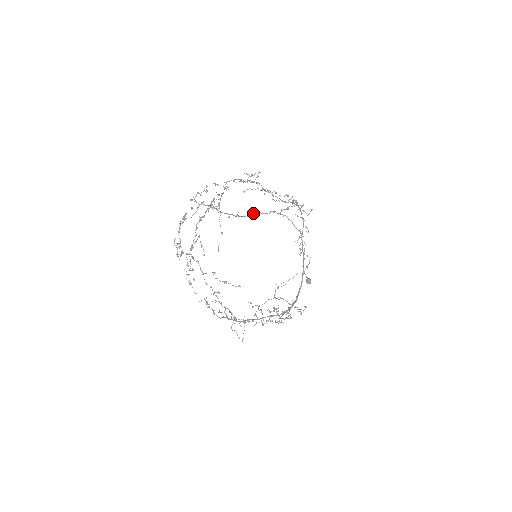
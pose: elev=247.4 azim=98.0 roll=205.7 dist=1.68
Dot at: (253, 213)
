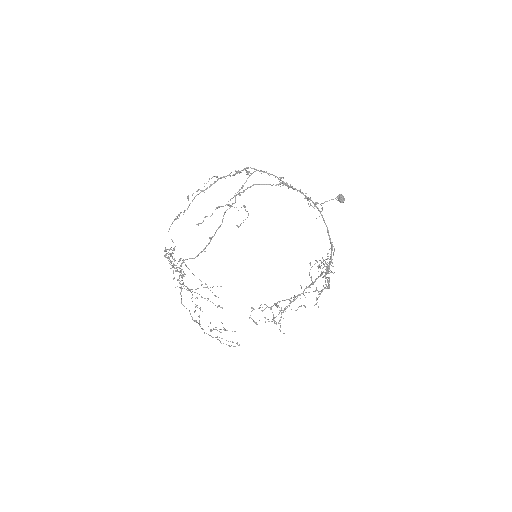
Dot at: occluded
